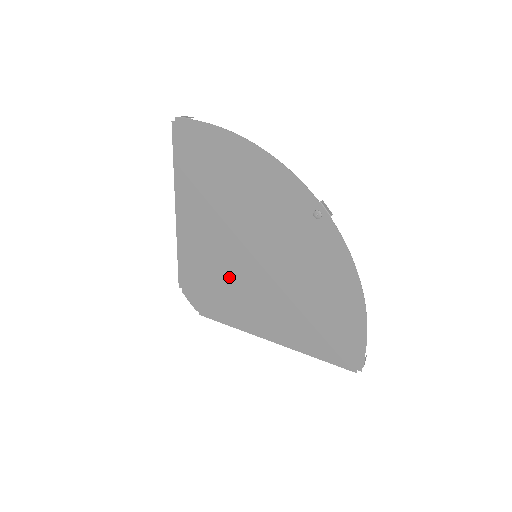
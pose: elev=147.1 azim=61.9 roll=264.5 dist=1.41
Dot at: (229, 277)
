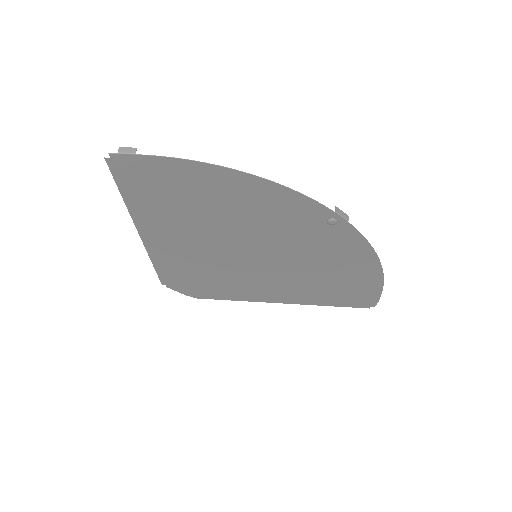
Dot at: (224, 273)
